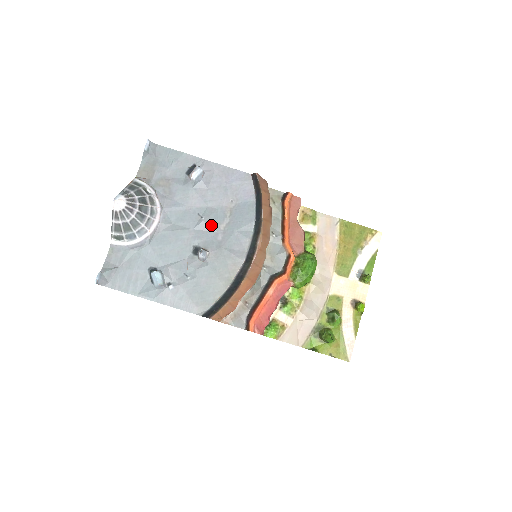
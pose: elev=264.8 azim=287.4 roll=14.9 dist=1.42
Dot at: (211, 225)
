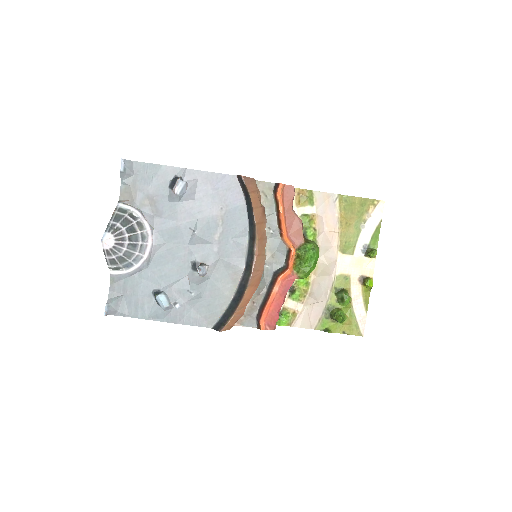
Dot at: (205, 237)
